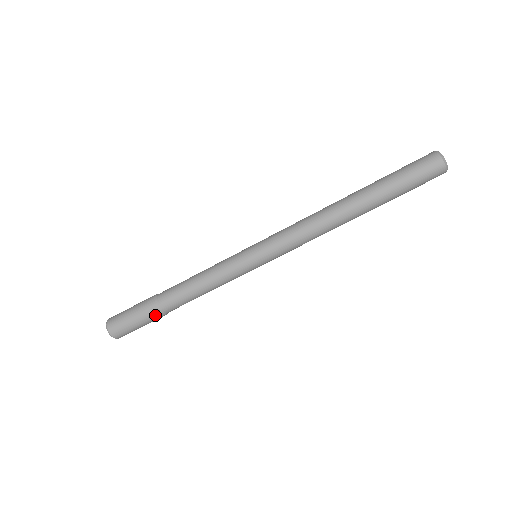
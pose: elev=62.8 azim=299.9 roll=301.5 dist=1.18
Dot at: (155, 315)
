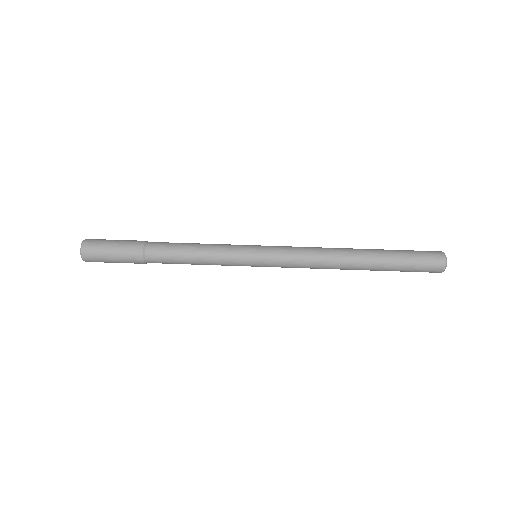
Dot at: (138, 242)
